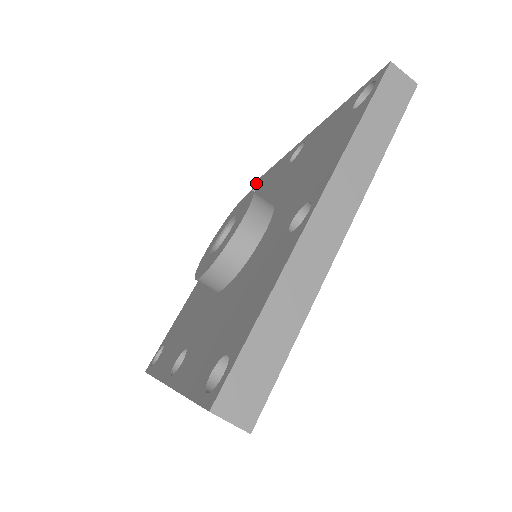
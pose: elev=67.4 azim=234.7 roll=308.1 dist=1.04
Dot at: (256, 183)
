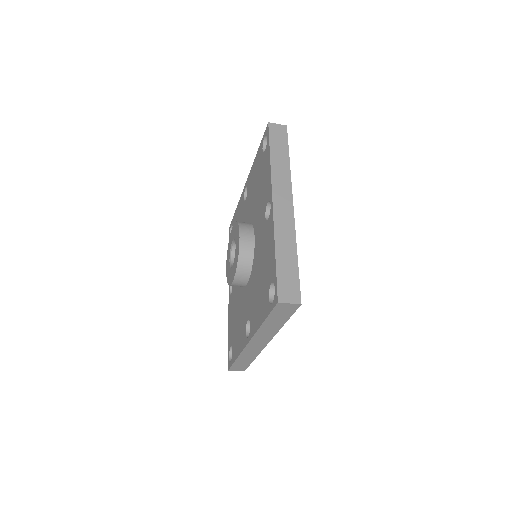
Dot at: (266, 131)
